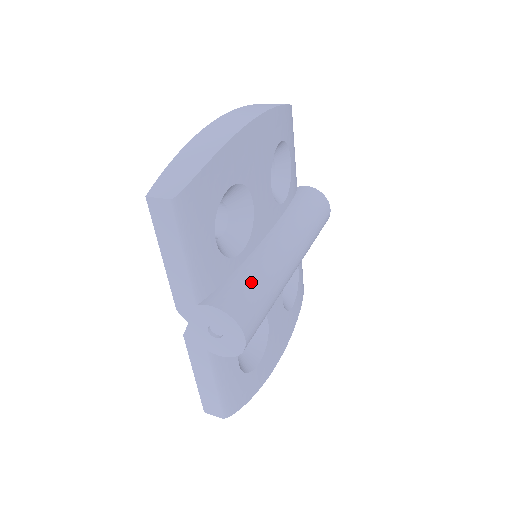
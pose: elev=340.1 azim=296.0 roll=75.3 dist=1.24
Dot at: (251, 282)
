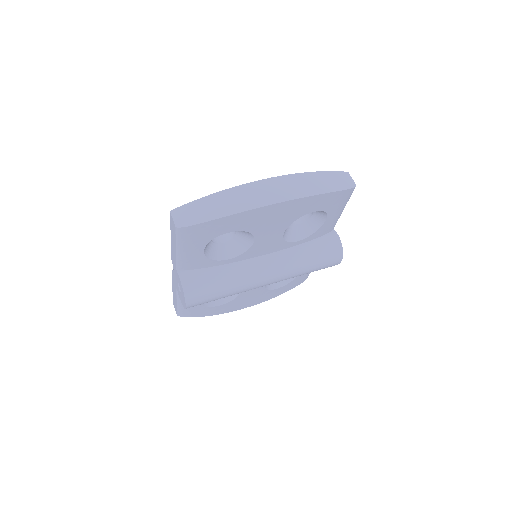
Dot at: (216, 281)
